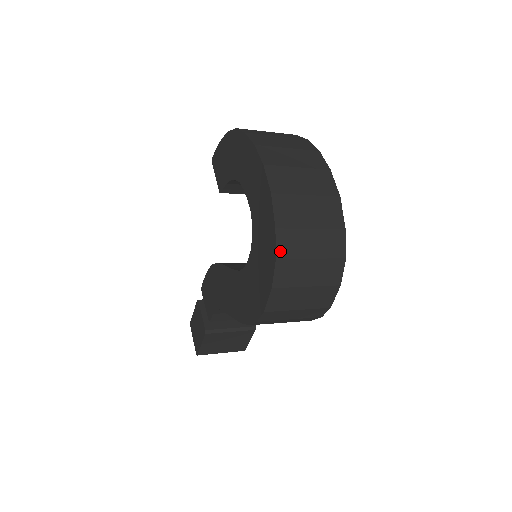
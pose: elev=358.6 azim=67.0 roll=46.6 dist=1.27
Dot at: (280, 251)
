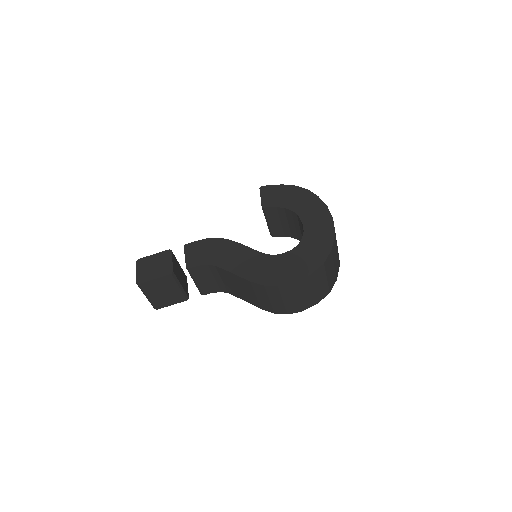
Dot at: (326, 262)
